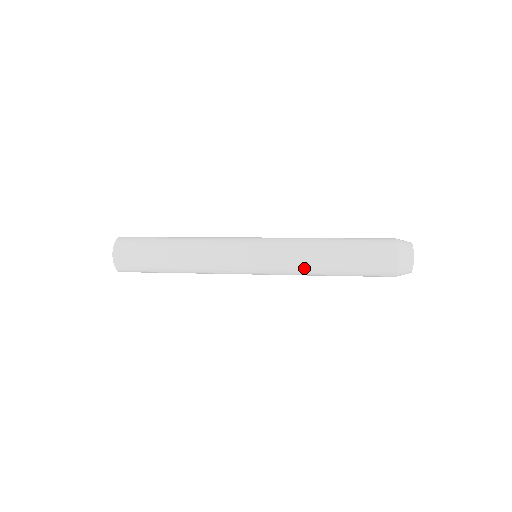
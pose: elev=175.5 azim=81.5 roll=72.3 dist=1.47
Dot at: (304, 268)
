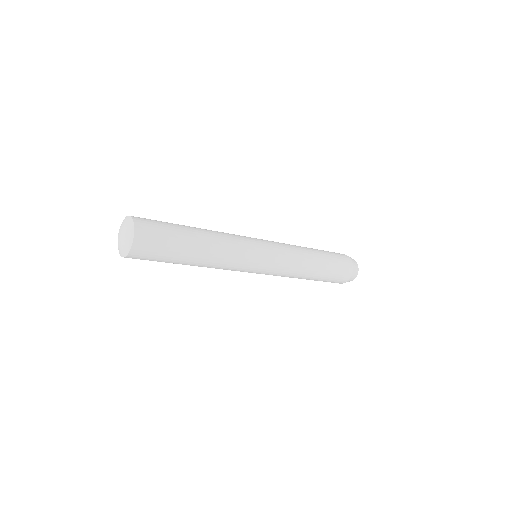
Dot at: (293, 276)
